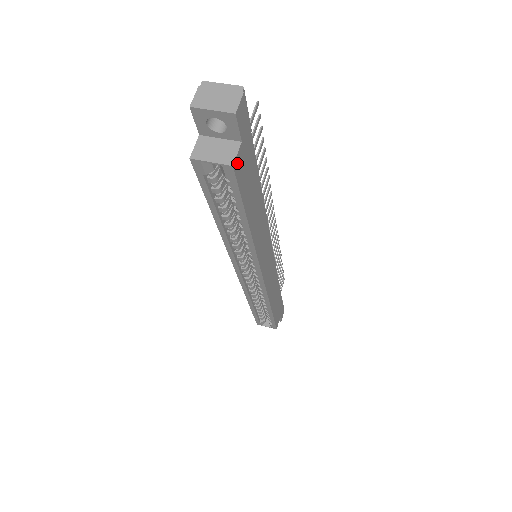
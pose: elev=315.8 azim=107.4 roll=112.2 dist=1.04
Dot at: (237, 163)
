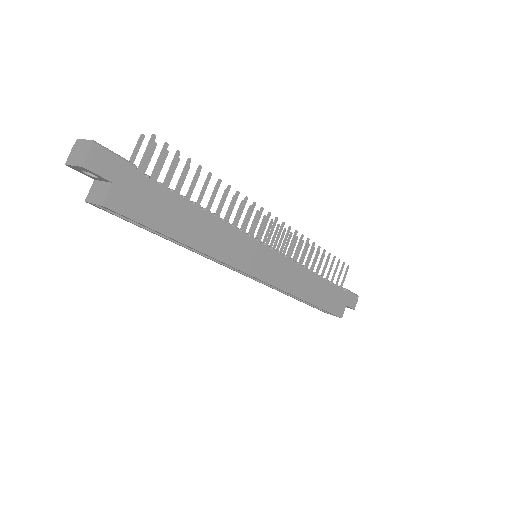
Dot at: (112, 201)
